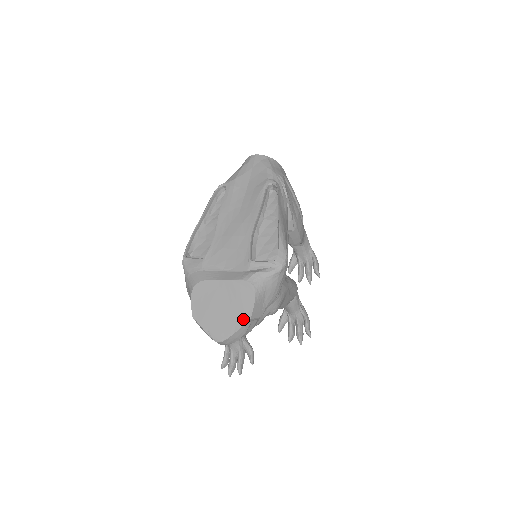
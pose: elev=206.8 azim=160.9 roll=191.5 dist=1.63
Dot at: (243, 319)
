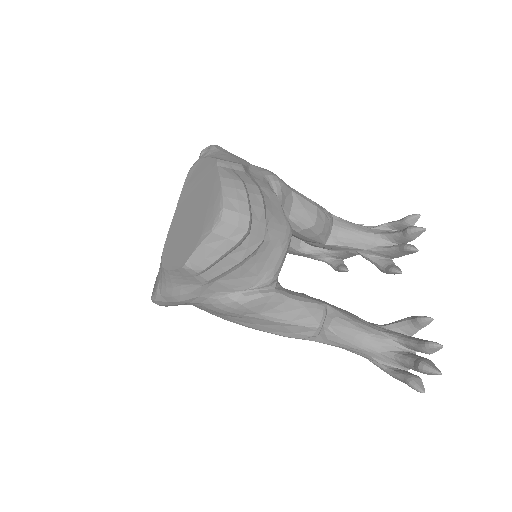
Dot at: (213, 171)
